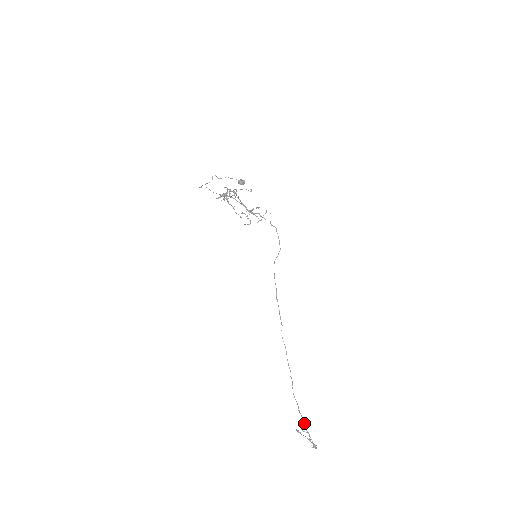
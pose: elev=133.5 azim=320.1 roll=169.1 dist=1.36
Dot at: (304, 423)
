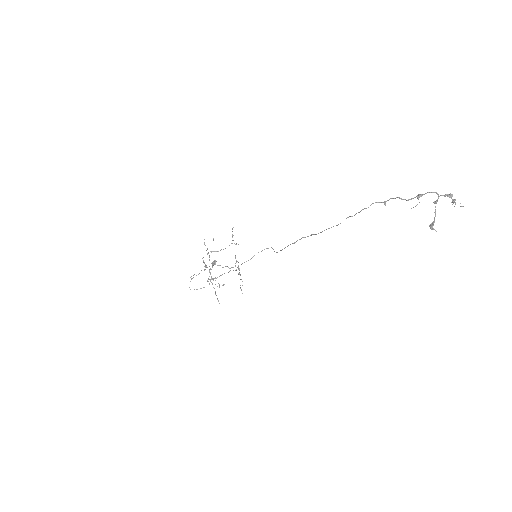
Dot at: (403, 199)
